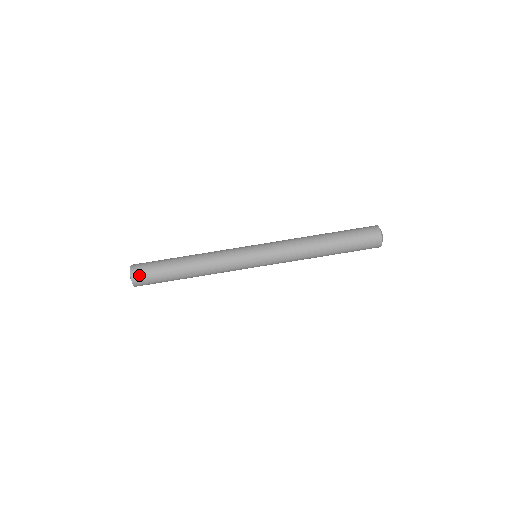
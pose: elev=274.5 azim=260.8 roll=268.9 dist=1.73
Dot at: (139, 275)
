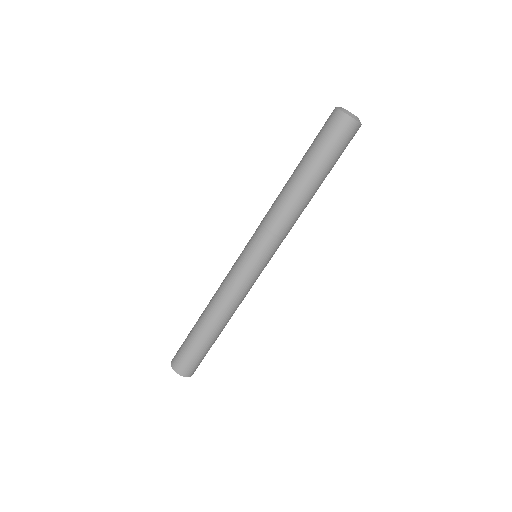
Dot at: (183, 367)
